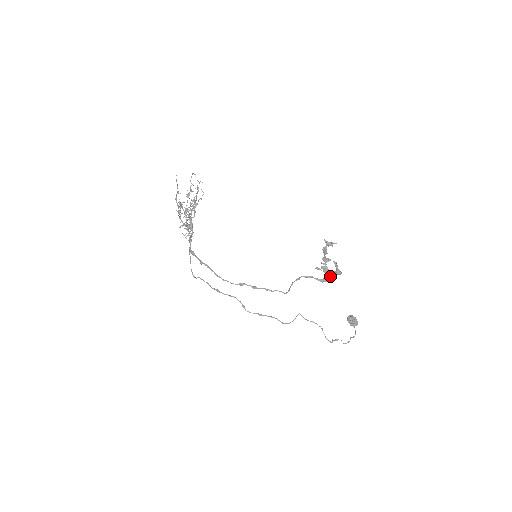
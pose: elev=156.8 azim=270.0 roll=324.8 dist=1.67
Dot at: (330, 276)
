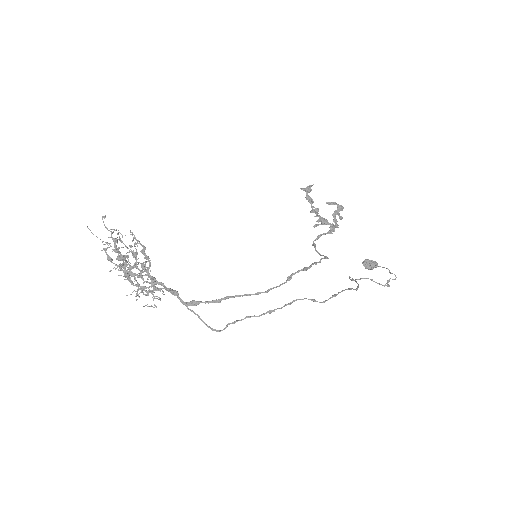
Dot at: (336, 219)
